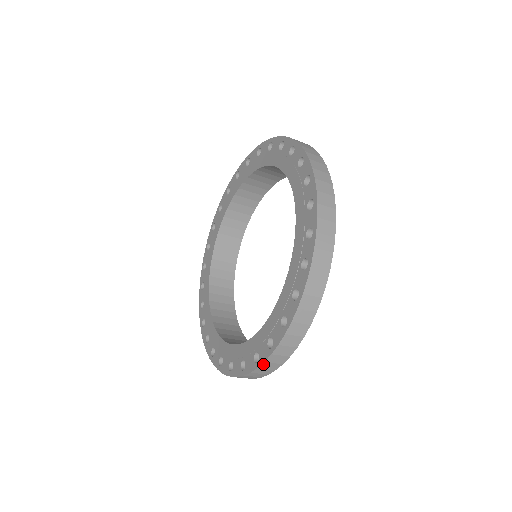
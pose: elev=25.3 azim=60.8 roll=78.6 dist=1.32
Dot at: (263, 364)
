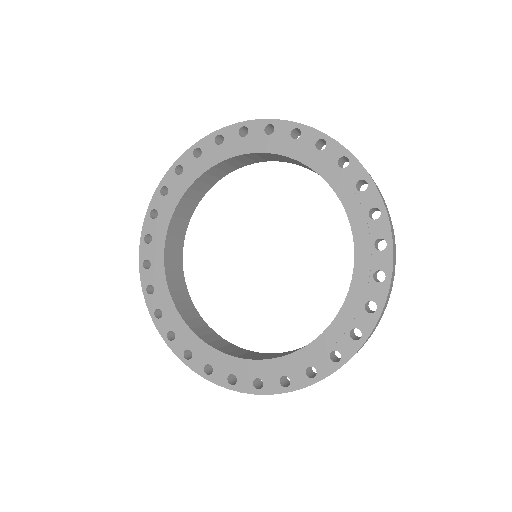
Dot at: (213, 382)
